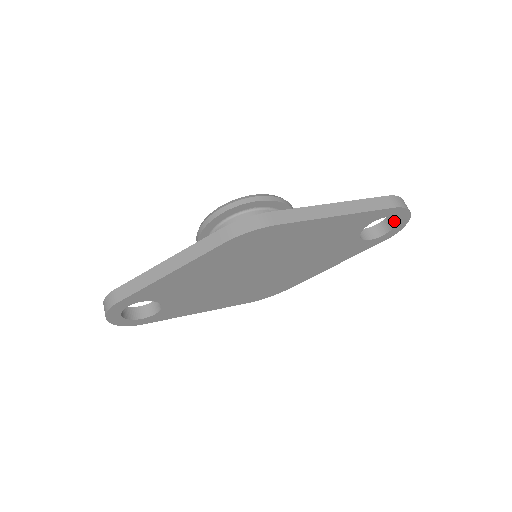
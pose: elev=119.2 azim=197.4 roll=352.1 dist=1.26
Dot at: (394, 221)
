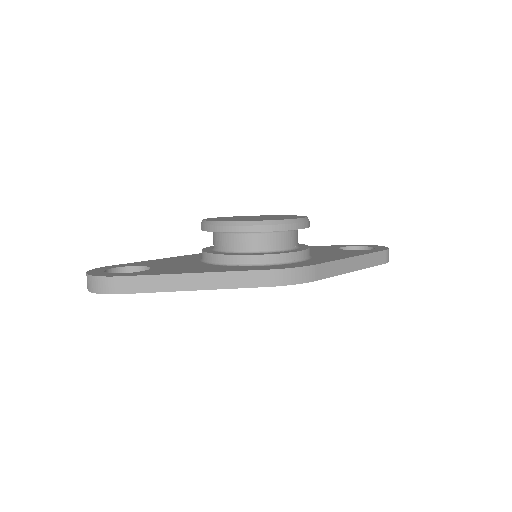
Dot at: occluded
